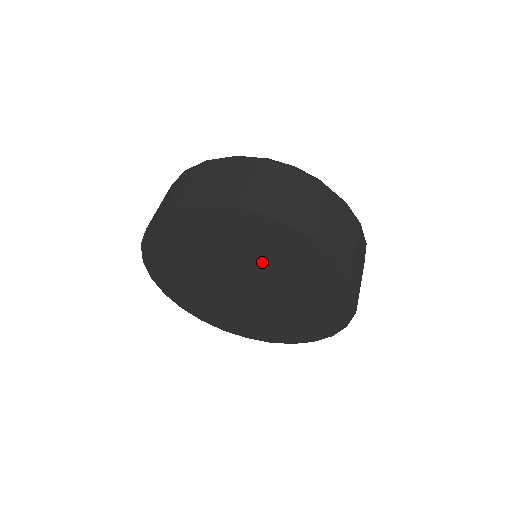
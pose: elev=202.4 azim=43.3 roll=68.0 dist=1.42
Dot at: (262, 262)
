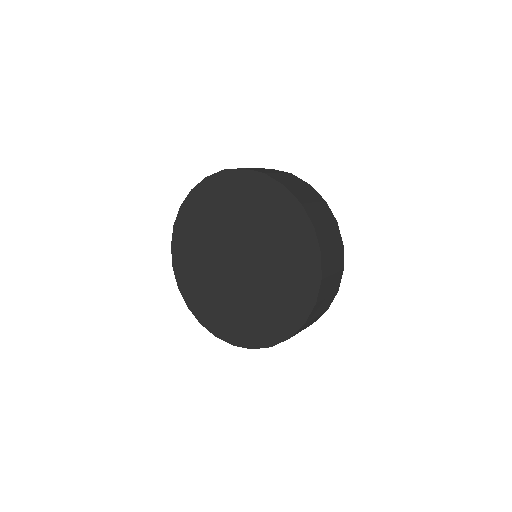
Dot at: (252, 225)
